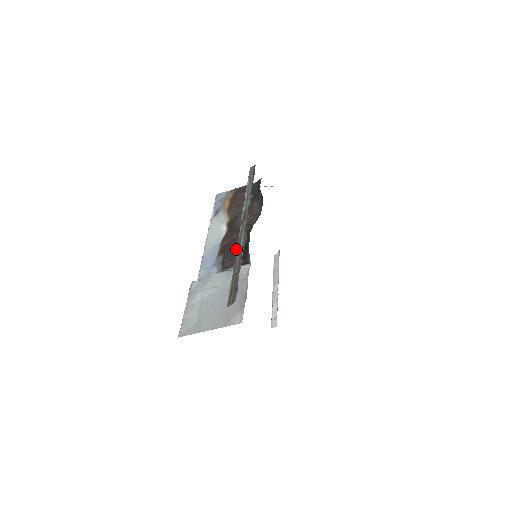
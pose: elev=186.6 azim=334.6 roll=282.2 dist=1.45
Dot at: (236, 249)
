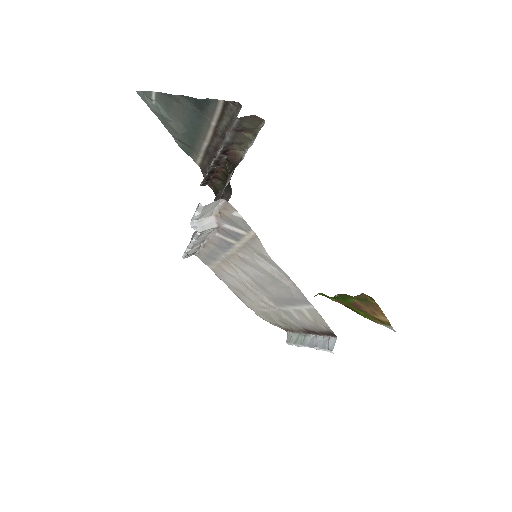
Dot at: occluded
